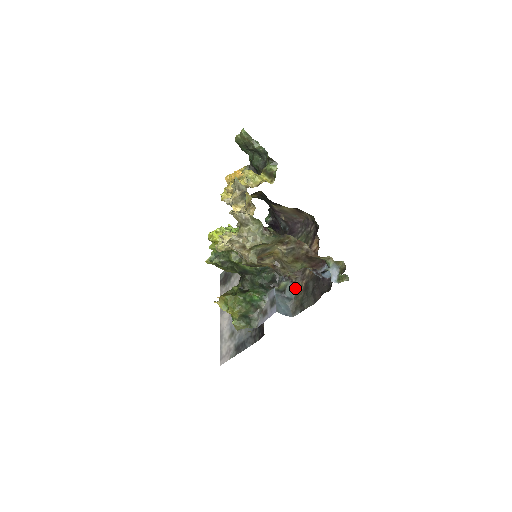
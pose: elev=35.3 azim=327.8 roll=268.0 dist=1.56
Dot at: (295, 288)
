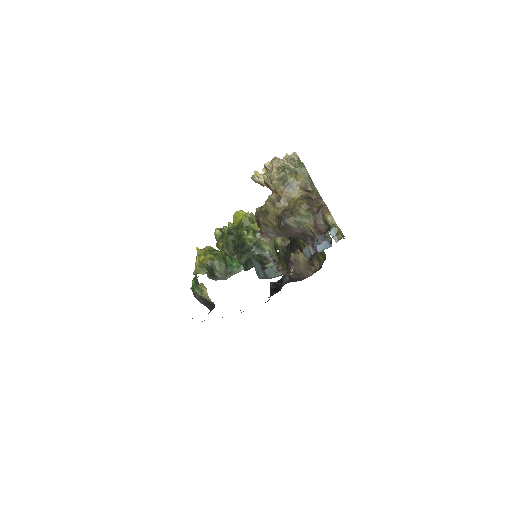
Dot at: (276, 276)
